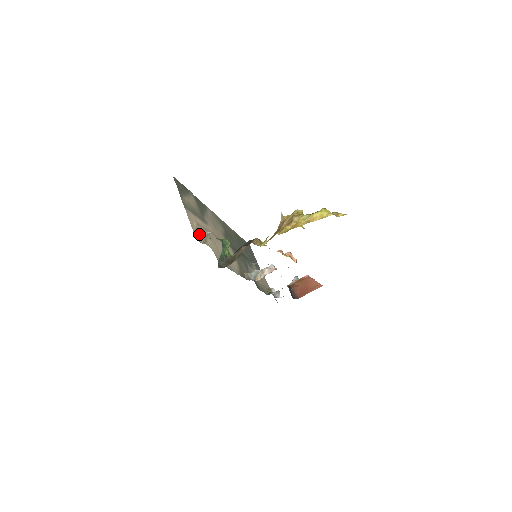
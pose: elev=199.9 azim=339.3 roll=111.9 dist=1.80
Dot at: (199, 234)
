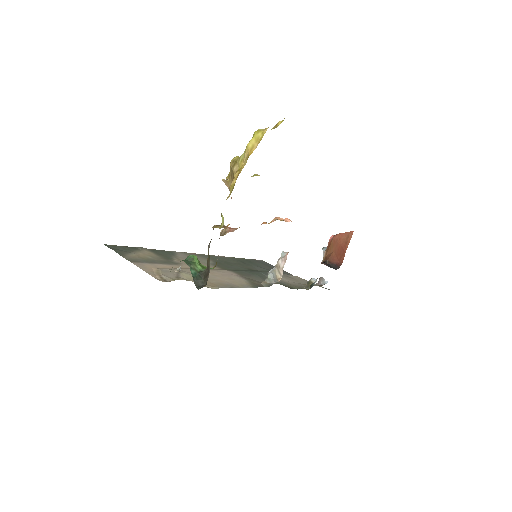
Dot at: (163, 275)
